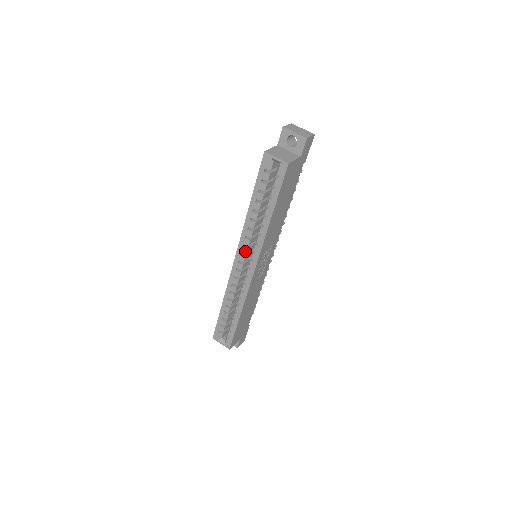
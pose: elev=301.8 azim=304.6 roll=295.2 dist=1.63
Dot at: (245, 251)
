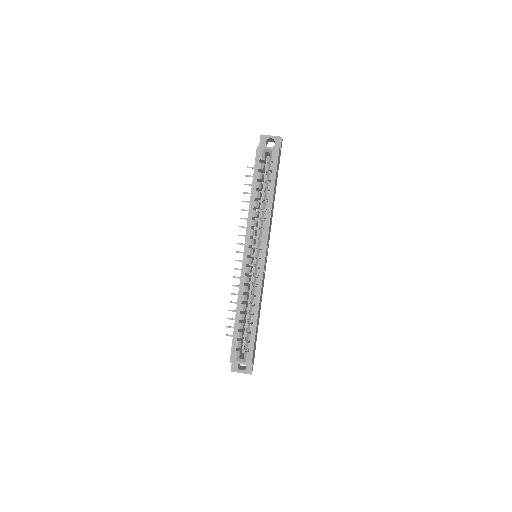
Dot at: (252, 243)
